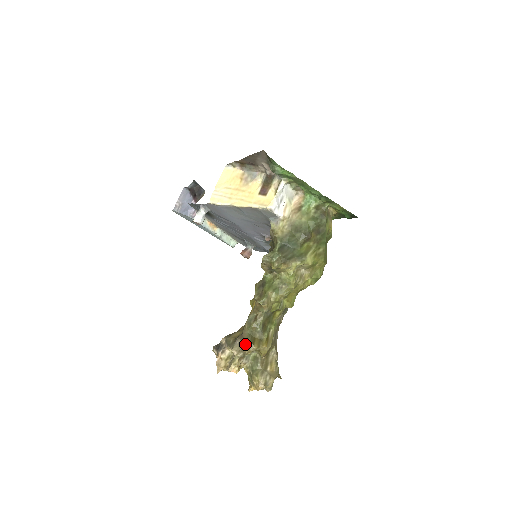
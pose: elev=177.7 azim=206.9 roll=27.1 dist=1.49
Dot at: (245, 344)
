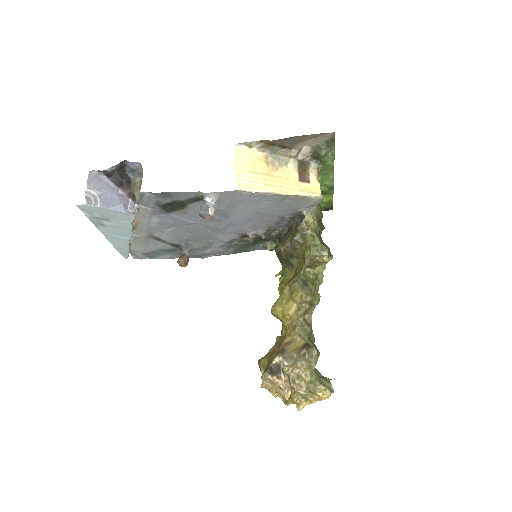
Dot at: (317, 352)
